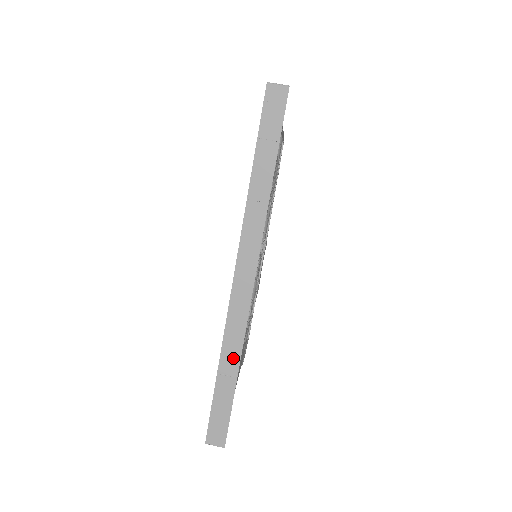
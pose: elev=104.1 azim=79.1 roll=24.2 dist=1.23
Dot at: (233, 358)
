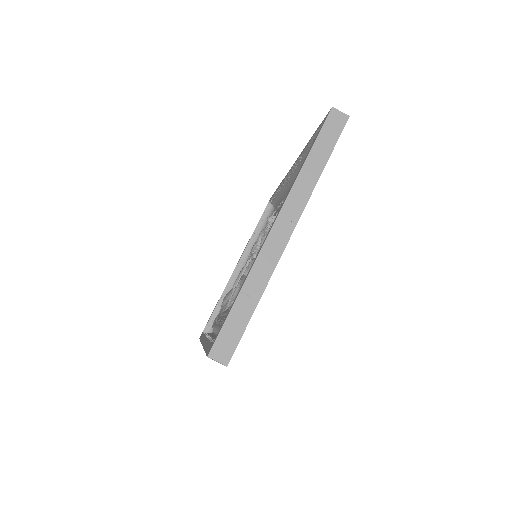
Dot at: occluded
